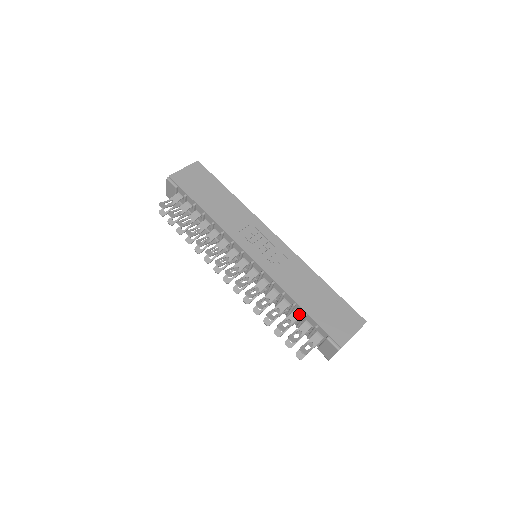
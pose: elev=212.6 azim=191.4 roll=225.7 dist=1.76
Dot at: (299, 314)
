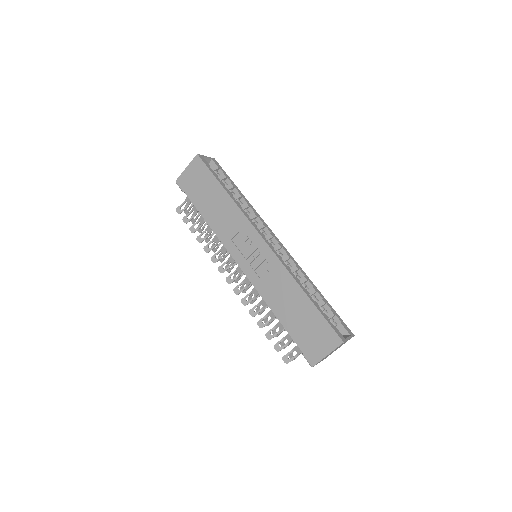
Dot at: occluded
